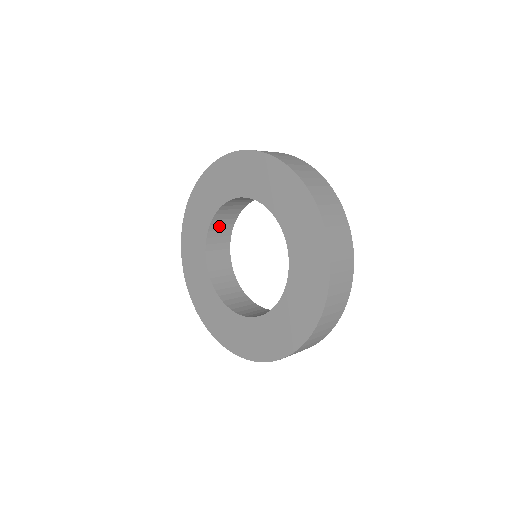
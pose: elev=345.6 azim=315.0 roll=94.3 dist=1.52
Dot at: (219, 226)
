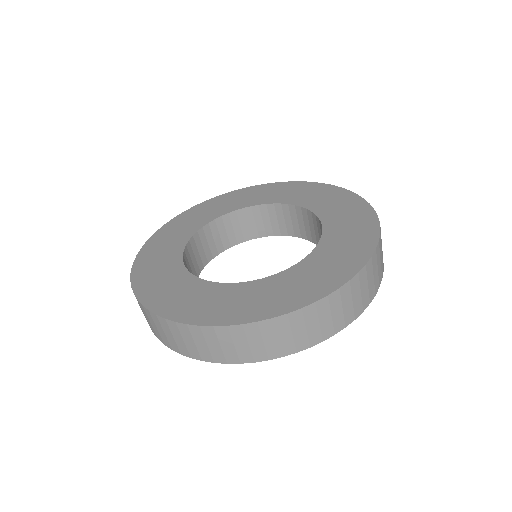
Dot at: (205, 241)
